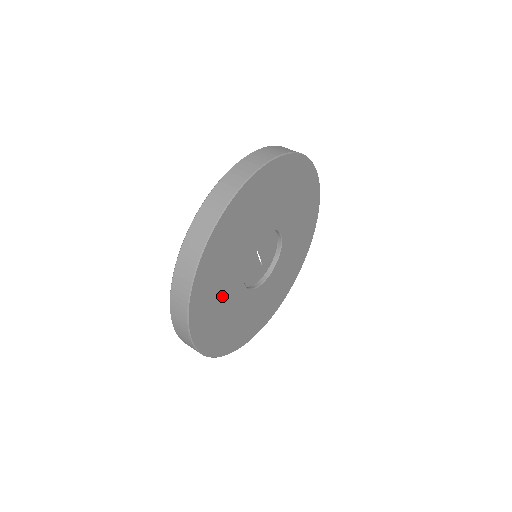
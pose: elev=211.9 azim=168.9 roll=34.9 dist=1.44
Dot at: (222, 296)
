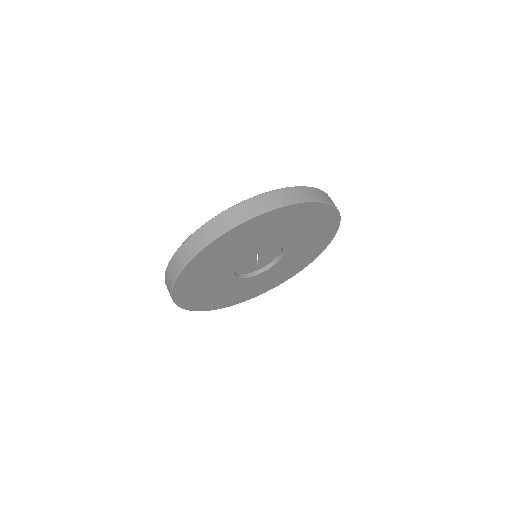
Dot at: (211, 274)
